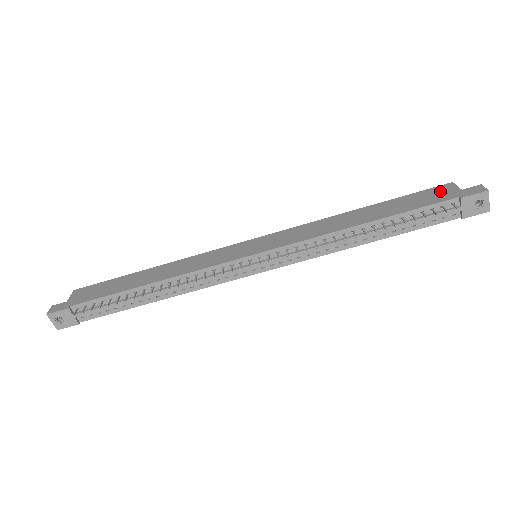
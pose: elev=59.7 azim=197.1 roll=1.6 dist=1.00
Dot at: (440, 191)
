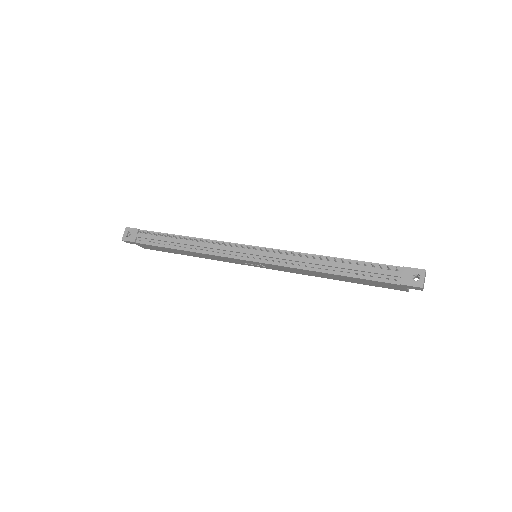
Dot at: occluded
